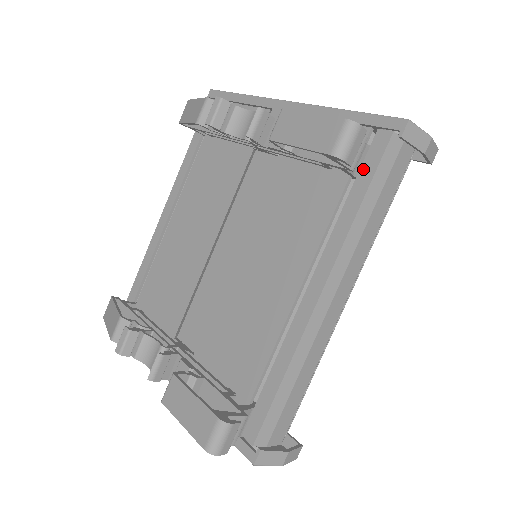
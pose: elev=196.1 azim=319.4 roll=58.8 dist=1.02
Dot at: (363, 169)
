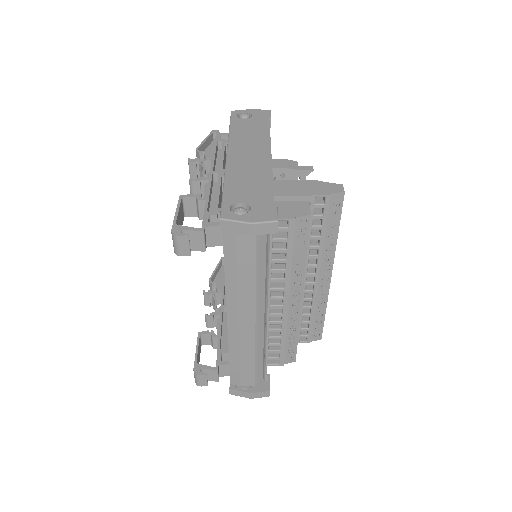
Dot at: occluded
